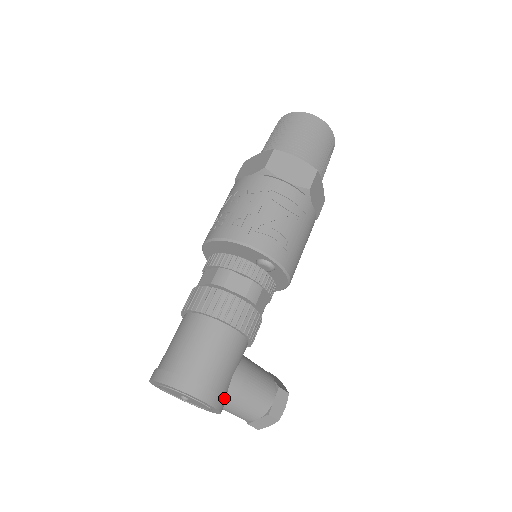
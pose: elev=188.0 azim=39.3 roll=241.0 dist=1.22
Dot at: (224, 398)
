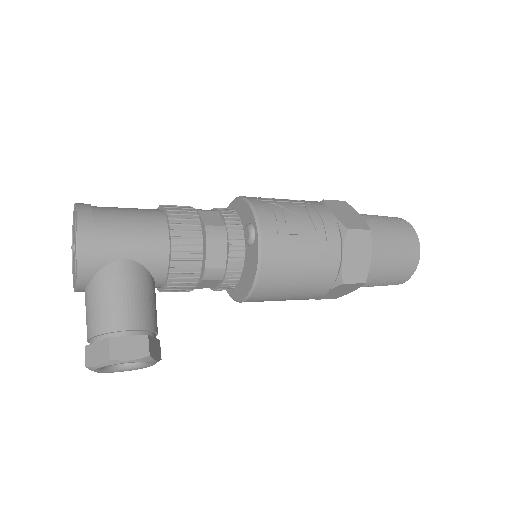
Dot at: (95, 265)
